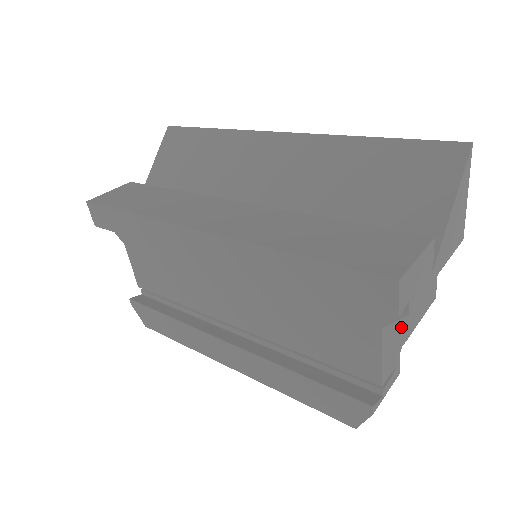
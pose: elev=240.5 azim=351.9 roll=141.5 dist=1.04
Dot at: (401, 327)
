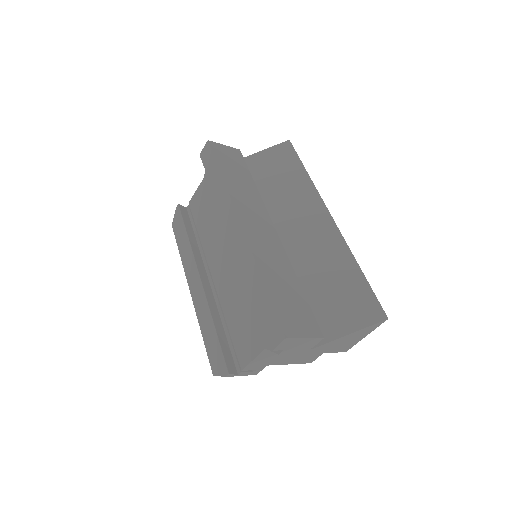
Dot at: (277, 357)
